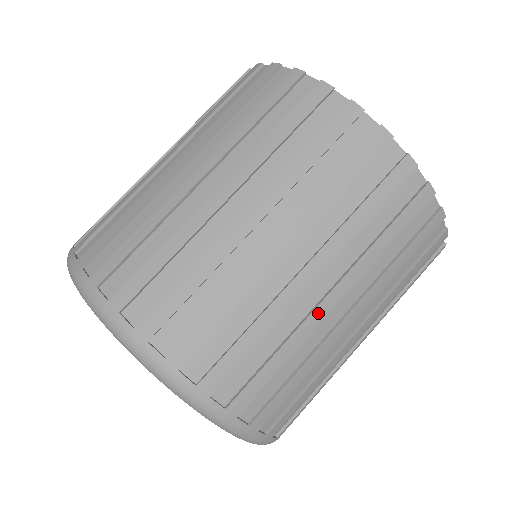
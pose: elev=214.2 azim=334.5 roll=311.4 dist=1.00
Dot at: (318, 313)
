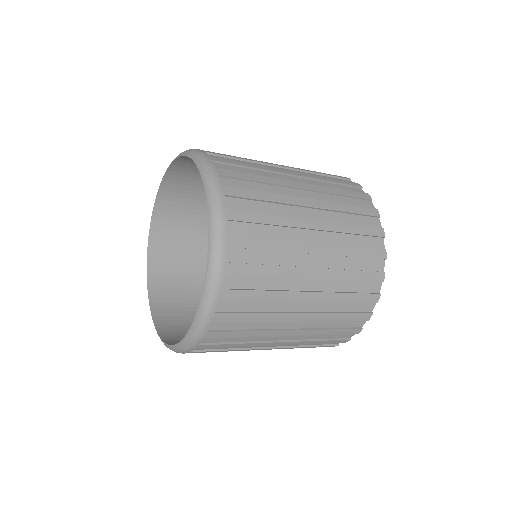
Dot at: (258, 349)
